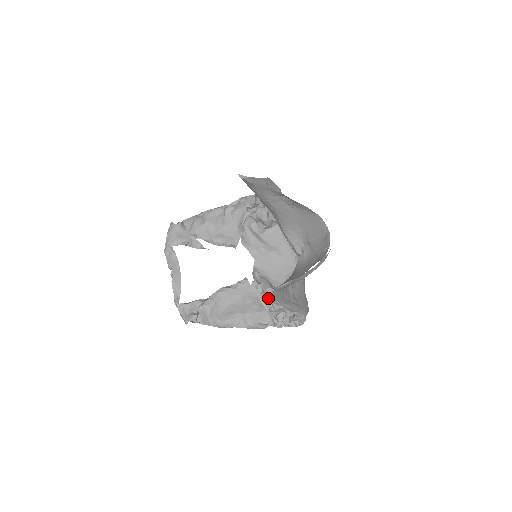
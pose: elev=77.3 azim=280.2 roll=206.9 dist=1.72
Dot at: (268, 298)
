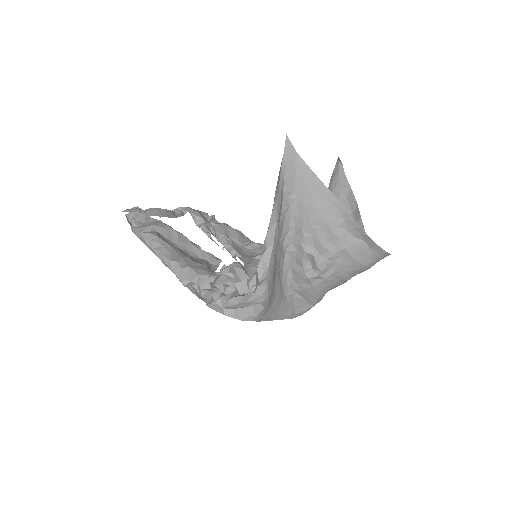
Dot at: (287, 156)
